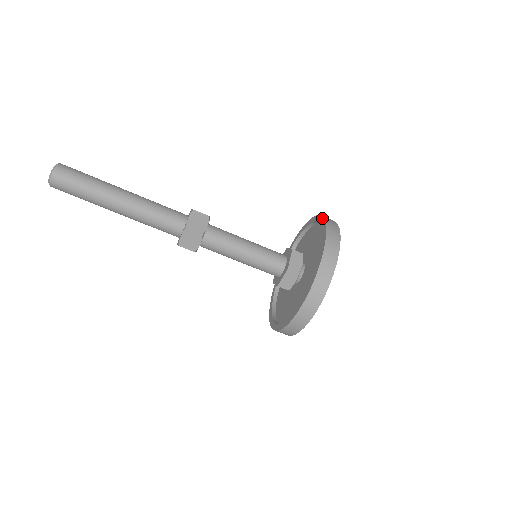
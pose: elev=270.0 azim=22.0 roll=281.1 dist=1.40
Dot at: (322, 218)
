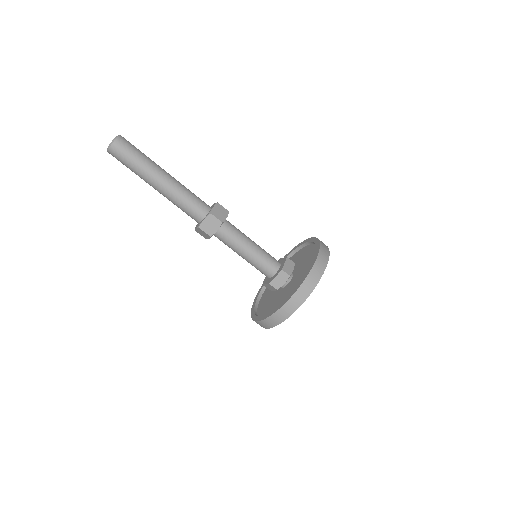
Dot at: (315, 238)
